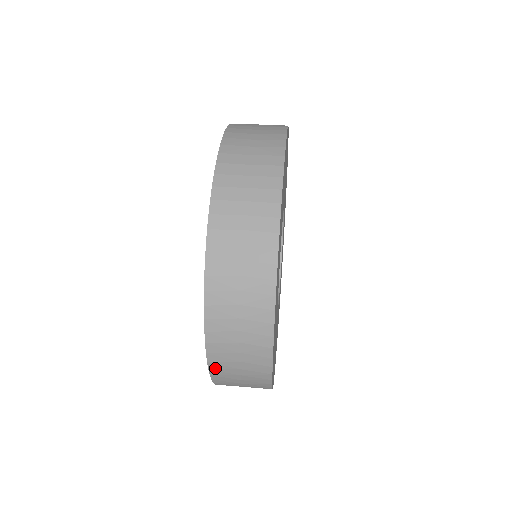
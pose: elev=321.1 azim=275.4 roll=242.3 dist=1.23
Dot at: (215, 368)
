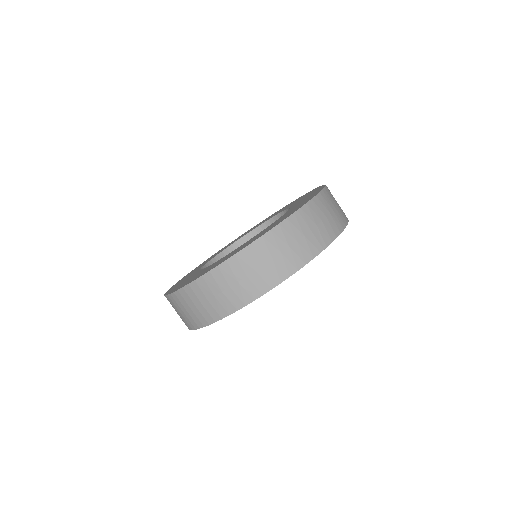
Dot at: occluded
